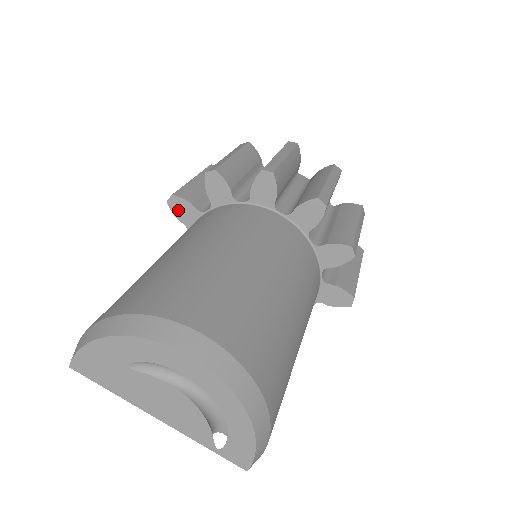
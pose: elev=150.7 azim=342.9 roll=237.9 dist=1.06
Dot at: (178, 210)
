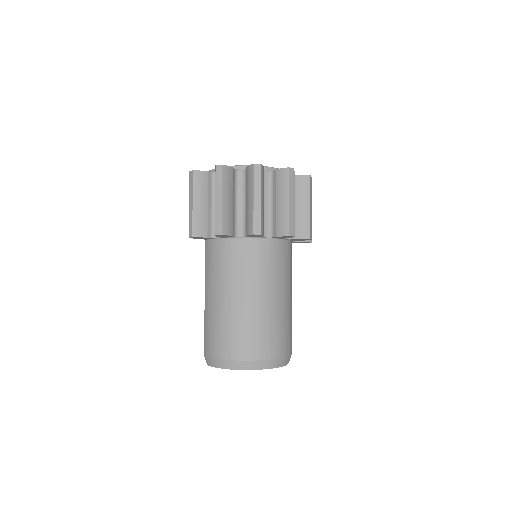
Dot at: (197, 238)
